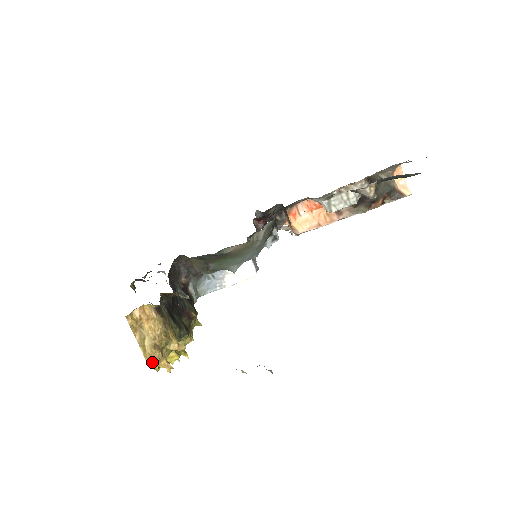
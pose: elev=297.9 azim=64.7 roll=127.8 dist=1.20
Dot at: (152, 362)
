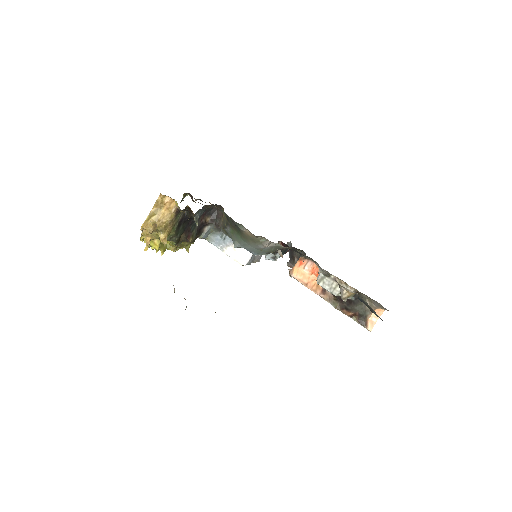
Dot at: (144, 230)
